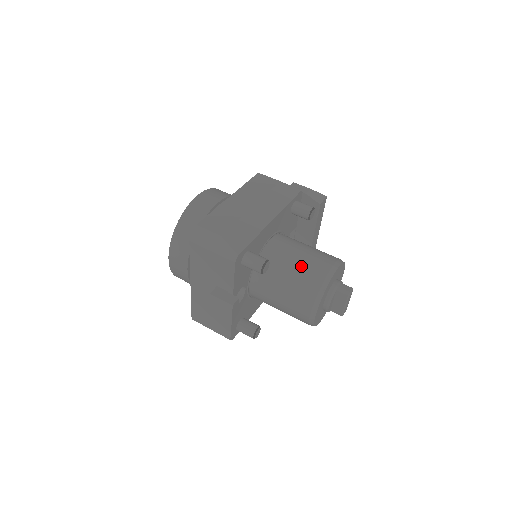
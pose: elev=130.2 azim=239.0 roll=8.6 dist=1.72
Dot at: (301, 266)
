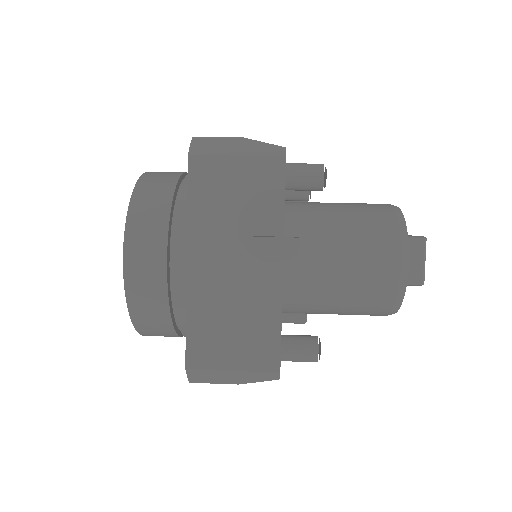
Dot at: (351, 206)
